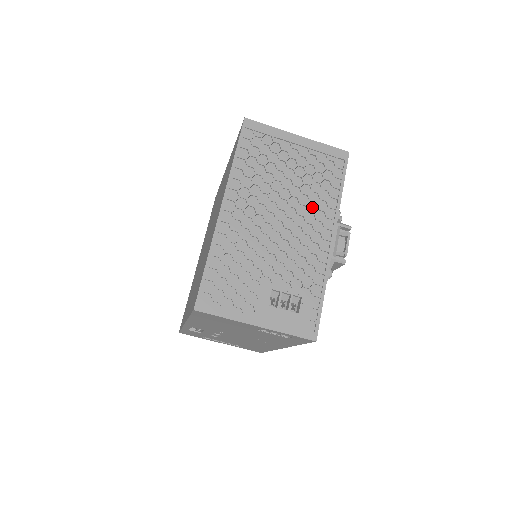
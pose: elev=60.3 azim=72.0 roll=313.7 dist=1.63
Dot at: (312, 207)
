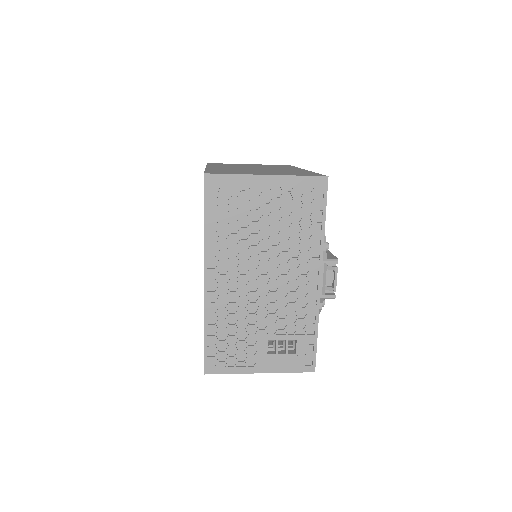
Dot at: (295, 252)
